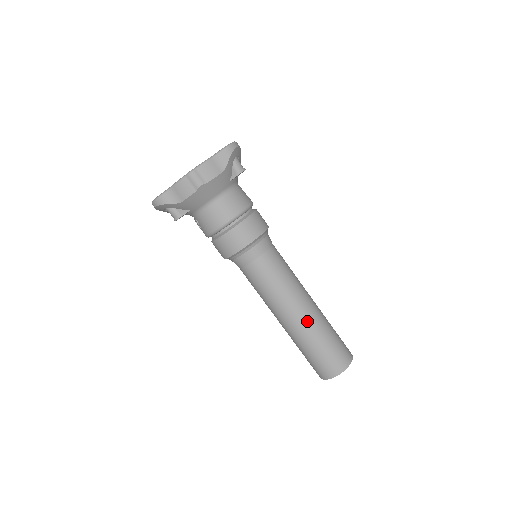
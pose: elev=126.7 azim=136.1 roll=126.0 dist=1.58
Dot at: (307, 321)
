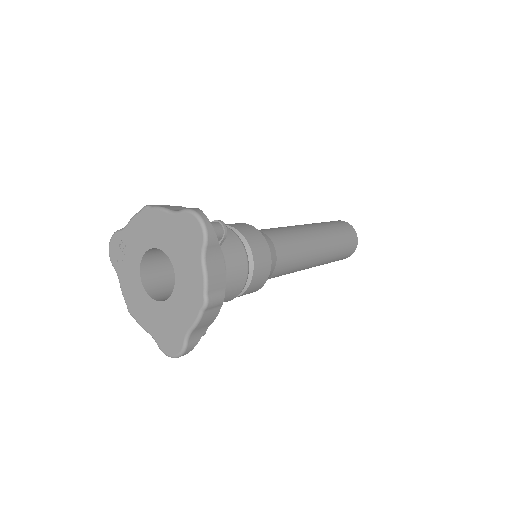
Dot at: (327, 249)
